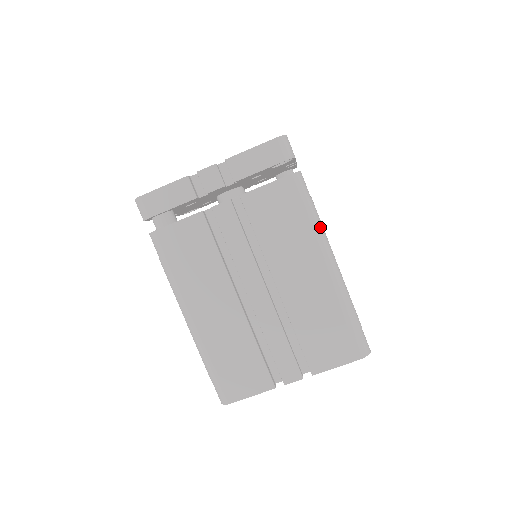
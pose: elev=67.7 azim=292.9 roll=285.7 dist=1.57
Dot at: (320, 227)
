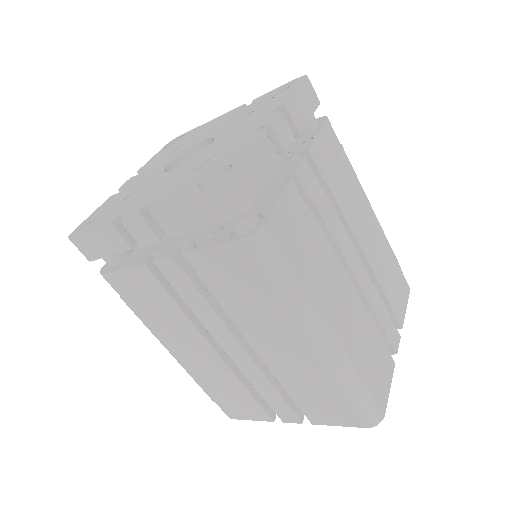
Dot at: (301, 300)
